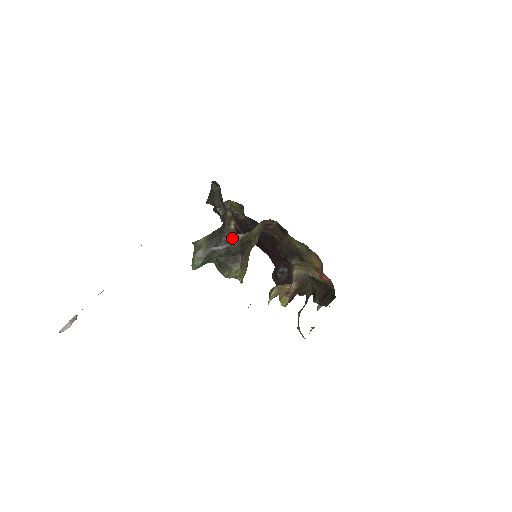
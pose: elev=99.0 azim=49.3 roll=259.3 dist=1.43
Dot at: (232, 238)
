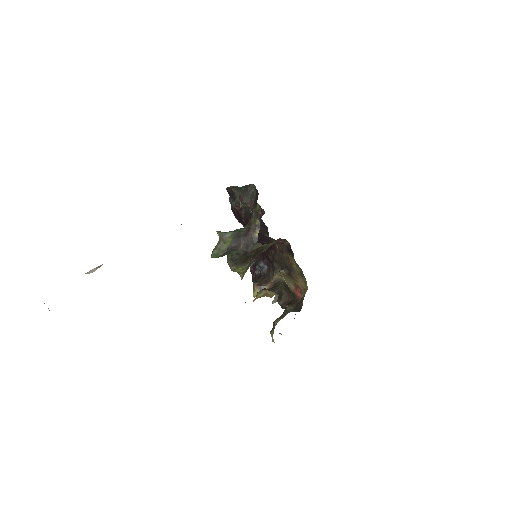
Dot at: (253, 244)
